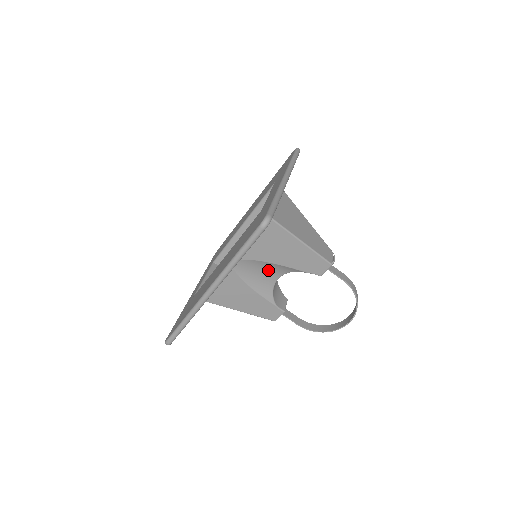
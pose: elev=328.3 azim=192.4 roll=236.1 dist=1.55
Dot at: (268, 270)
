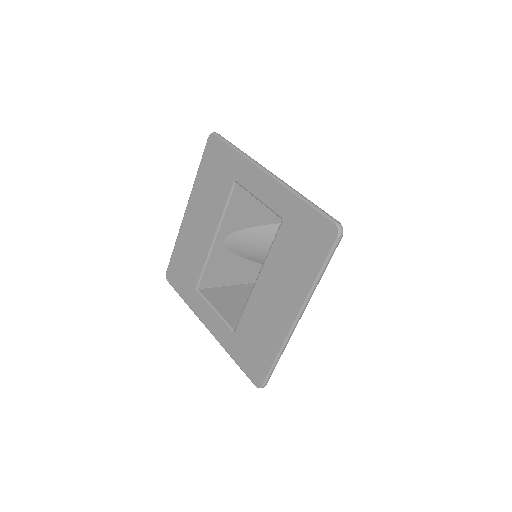
Dot at: occluded
